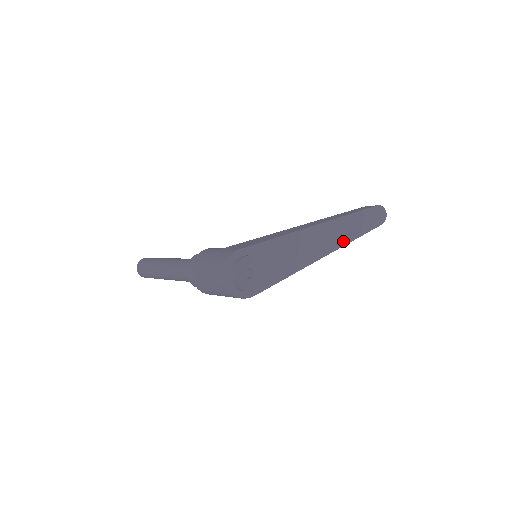
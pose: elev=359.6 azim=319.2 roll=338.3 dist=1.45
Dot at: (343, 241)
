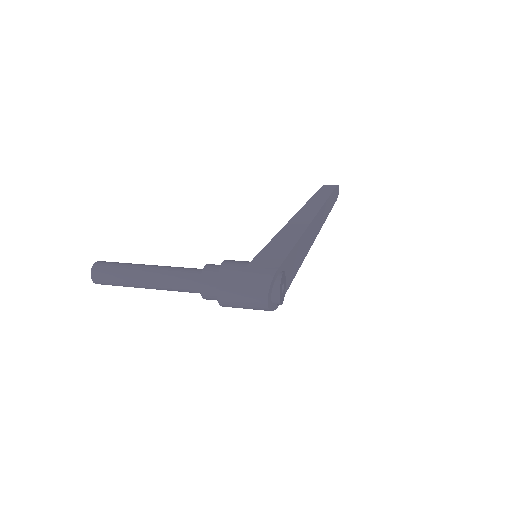
Dot at: (320, 226)
